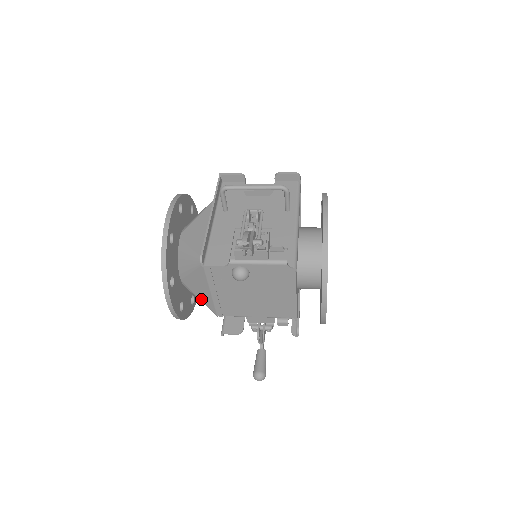
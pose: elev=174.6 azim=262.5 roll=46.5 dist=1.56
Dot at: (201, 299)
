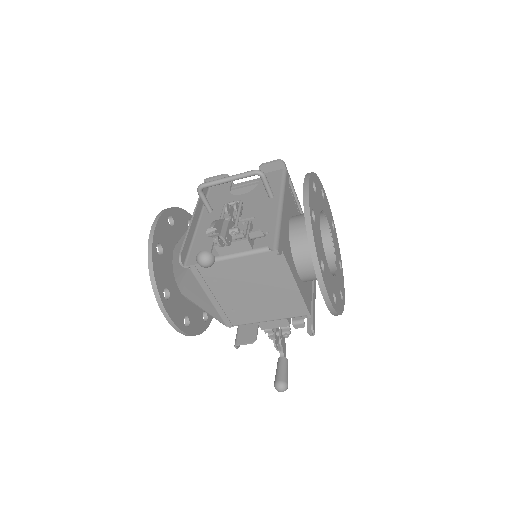
Dot at: (206, 311)
